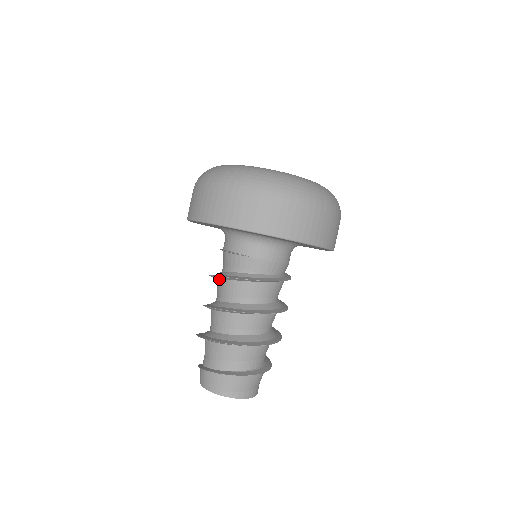
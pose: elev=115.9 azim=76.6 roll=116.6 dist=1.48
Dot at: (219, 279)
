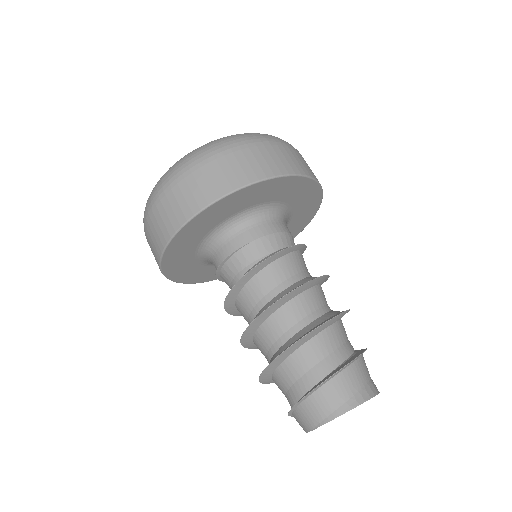
Dot at: (235, 300)
